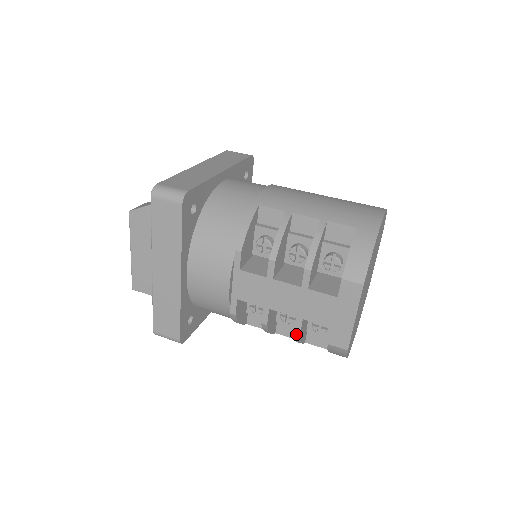
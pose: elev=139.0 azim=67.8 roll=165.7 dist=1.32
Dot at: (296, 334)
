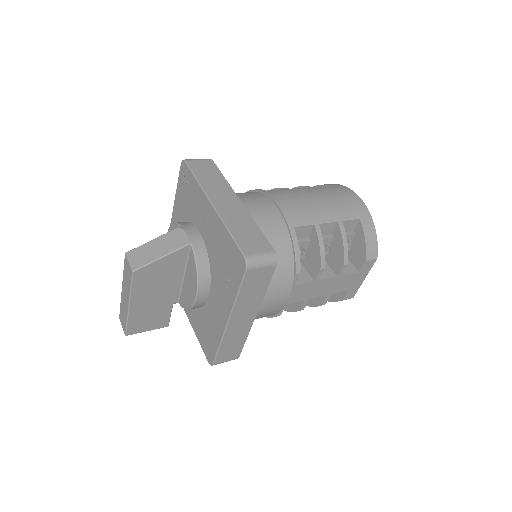
Dot at: occluded
